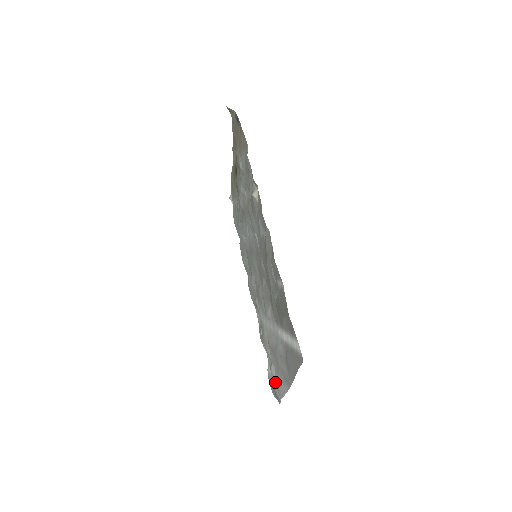
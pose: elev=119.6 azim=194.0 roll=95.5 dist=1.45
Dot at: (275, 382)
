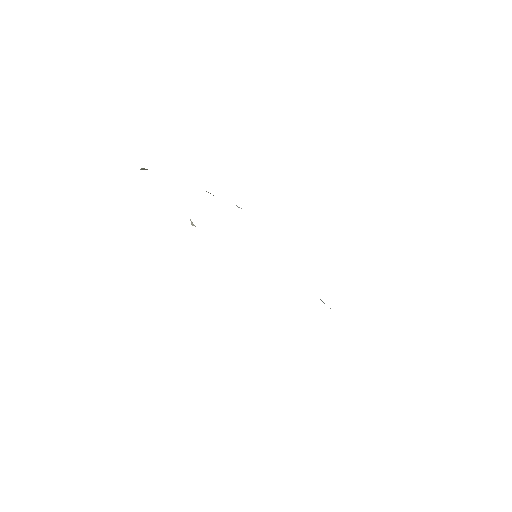
Dot at: occluded
